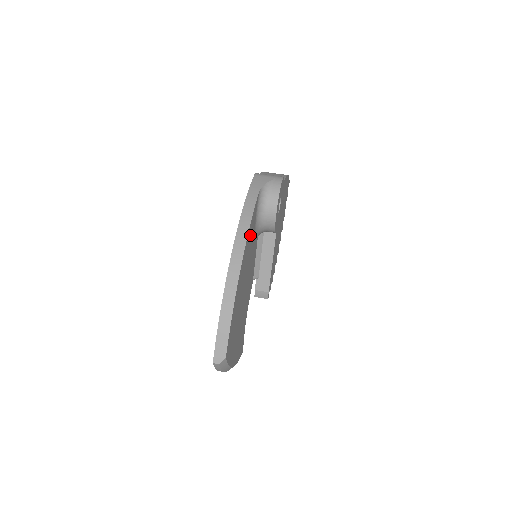
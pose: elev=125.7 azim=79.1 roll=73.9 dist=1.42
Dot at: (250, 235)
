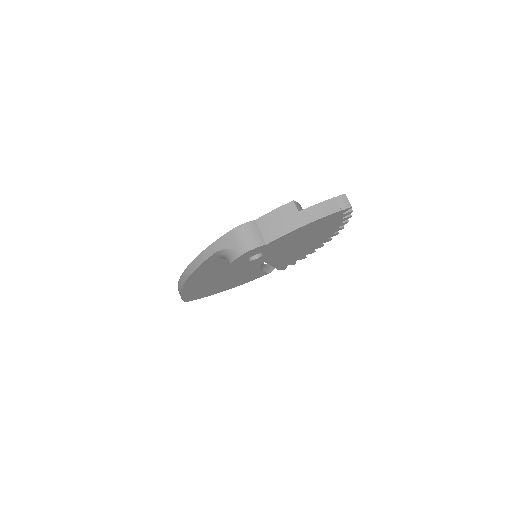
Dot at: (205, 269)
